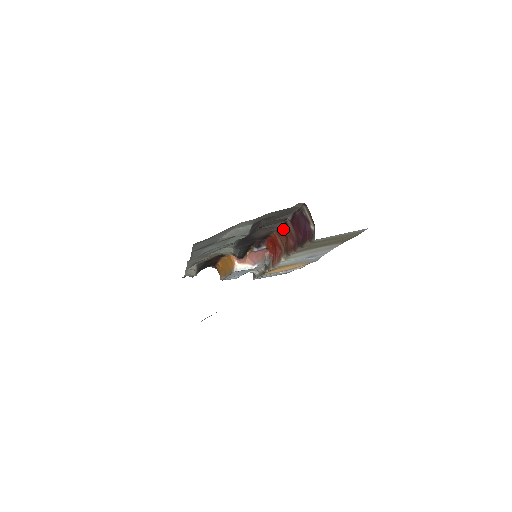
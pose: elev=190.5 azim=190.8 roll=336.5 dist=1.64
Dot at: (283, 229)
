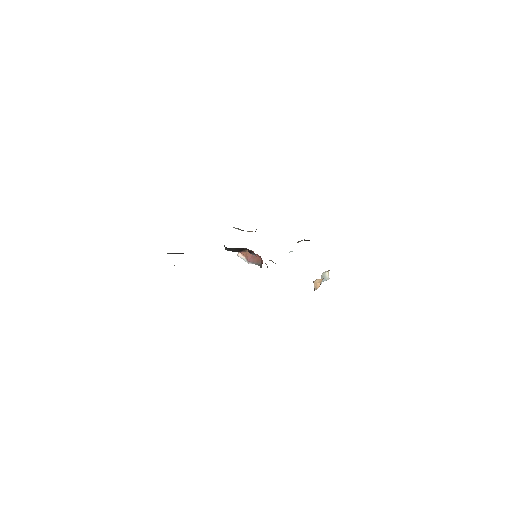
Dot at: occluded
